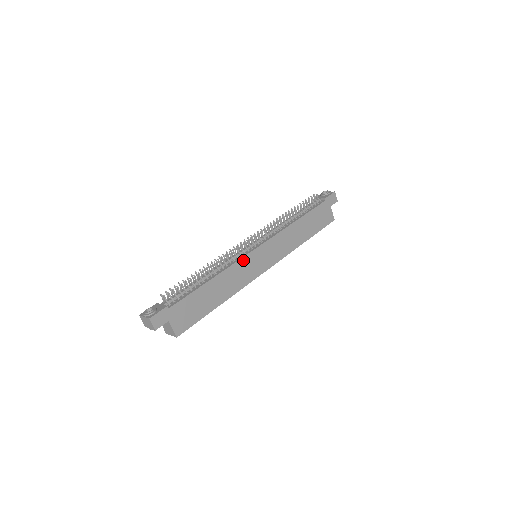
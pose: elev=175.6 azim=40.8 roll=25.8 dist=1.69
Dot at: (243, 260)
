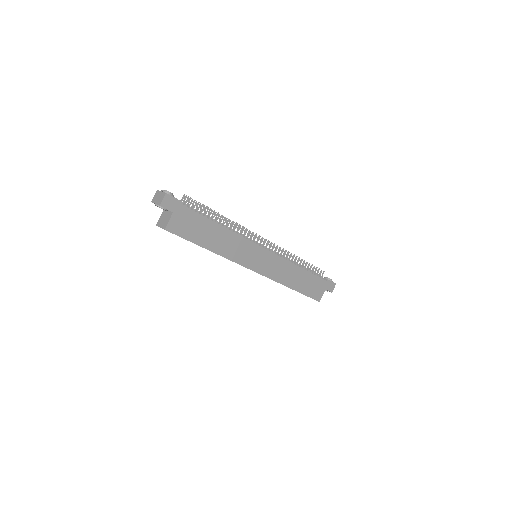
Dot at: (250, 243)
